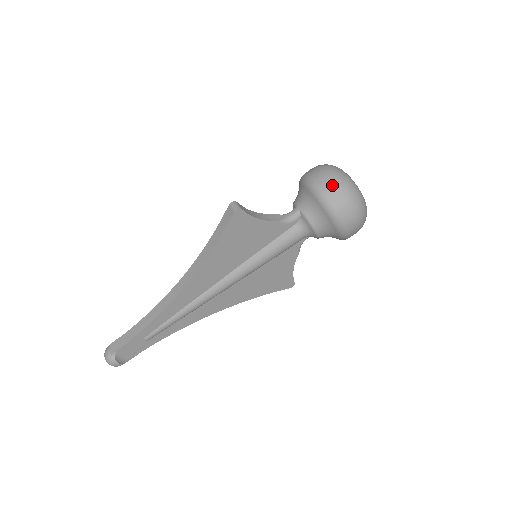
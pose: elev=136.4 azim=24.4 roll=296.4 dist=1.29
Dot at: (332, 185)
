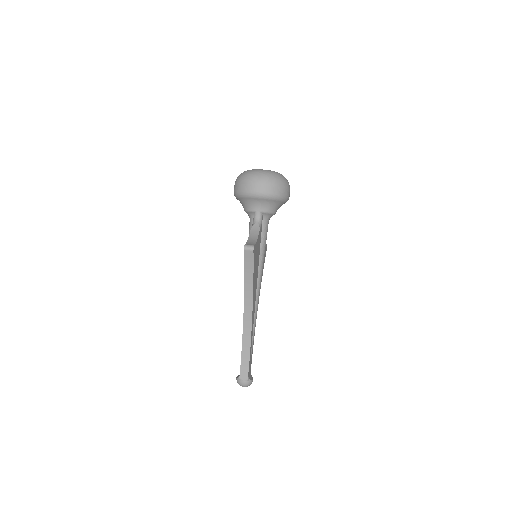
Dot at: (270, 185)
